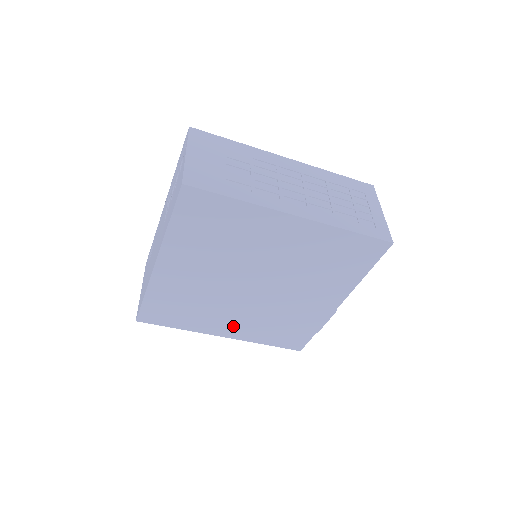
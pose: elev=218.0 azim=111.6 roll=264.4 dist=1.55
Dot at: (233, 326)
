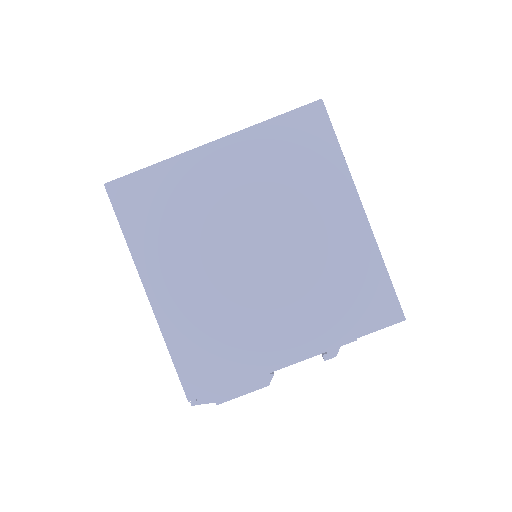
Dot at: (174, 288)
